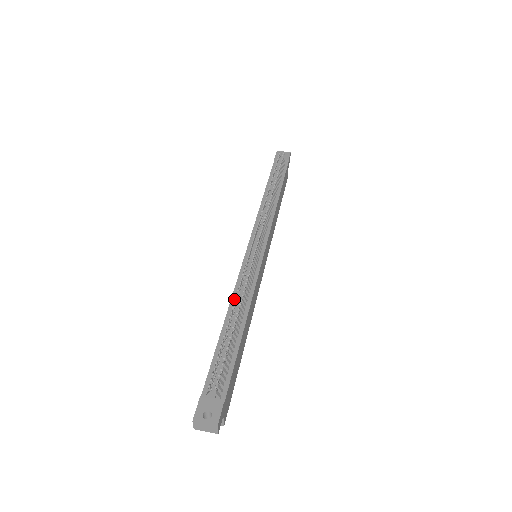
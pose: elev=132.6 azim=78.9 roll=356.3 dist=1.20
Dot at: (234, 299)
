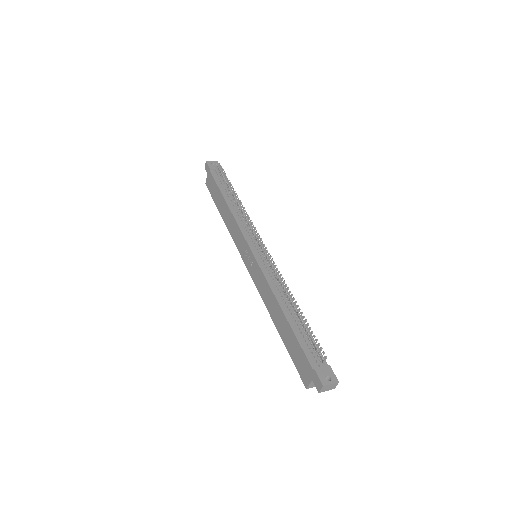
Dot at: (276, 293)
